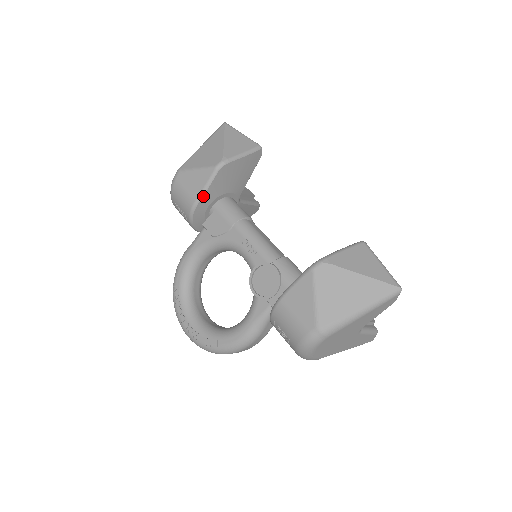
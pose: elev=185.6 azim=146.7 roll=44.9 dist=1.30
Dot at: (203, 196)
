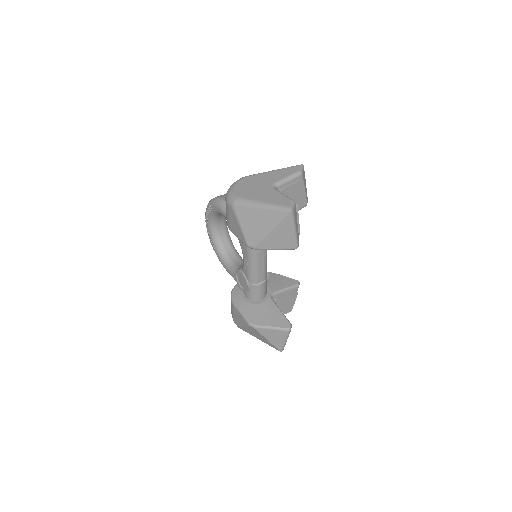
Dot at: (235, 235)
